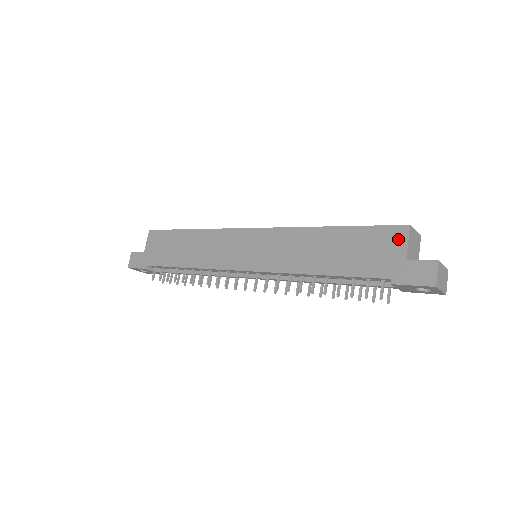
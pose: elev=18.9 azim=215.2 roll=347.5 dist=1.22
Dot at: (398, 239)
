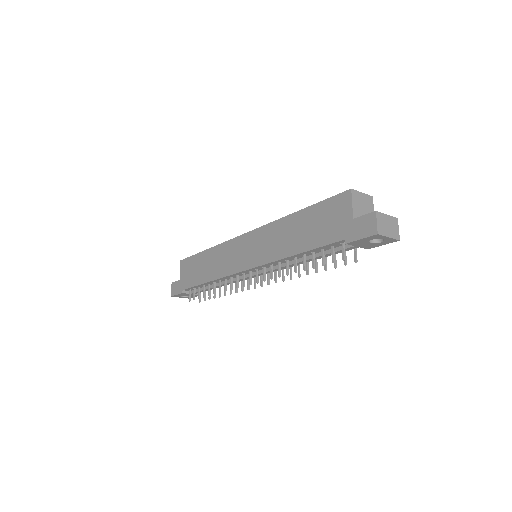
Dot at: (345, 204)
